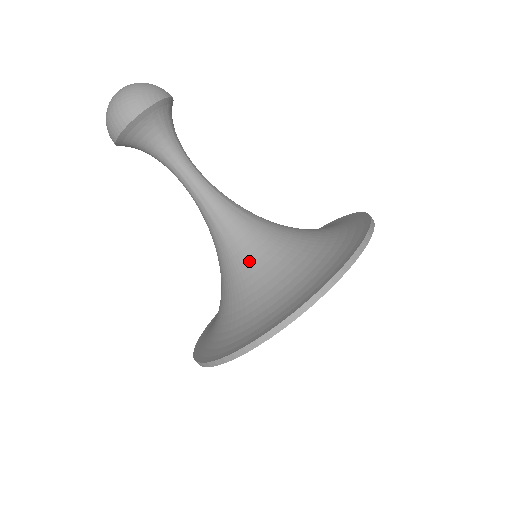
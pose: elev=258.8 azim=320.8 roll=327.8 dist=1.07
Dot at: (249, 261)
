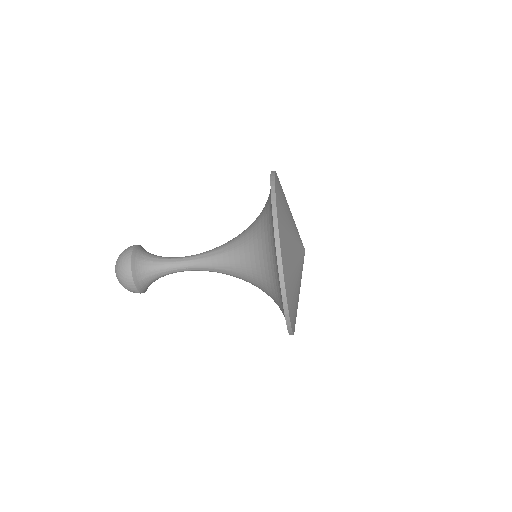
Dot at: (251, 277)
